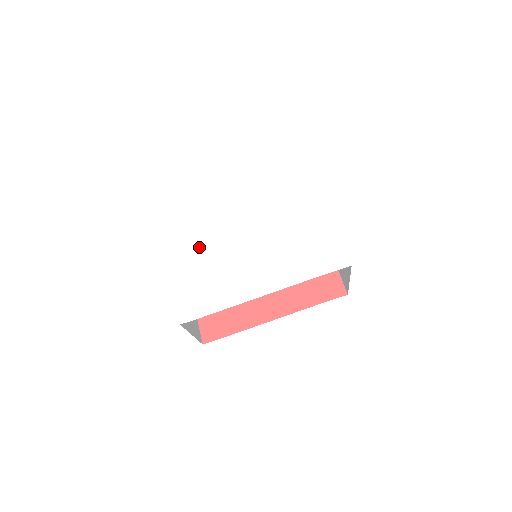
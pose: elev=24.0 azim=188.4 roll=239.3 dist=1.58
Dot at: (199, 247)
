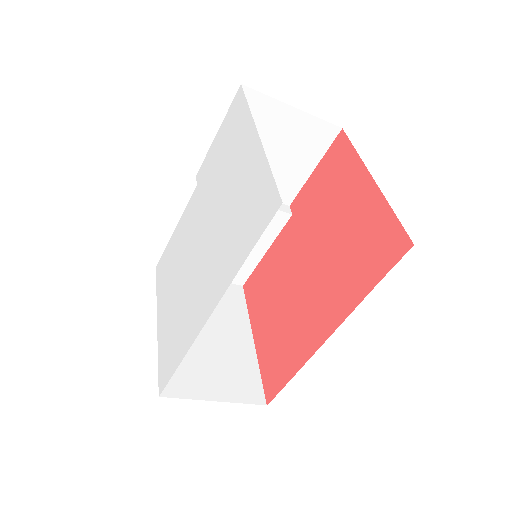
Dot at: (172, 282)
